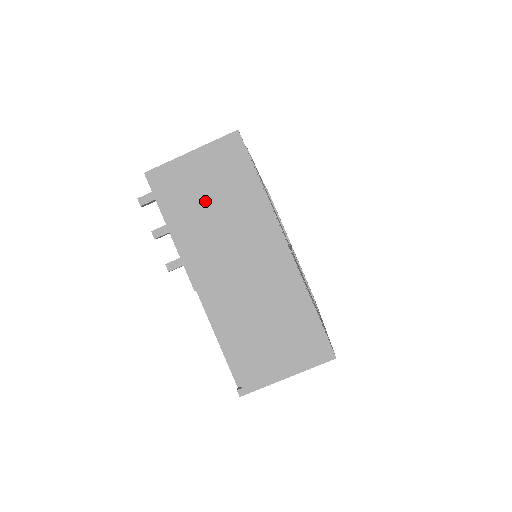
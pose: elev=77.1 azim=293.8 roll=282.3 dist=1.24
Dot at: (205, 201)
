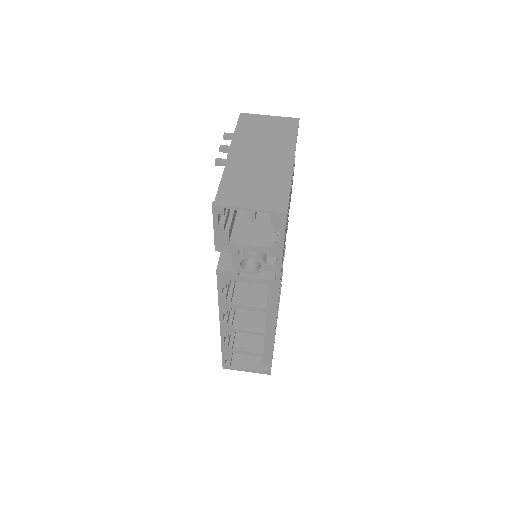
Dot at: (263, 131)
